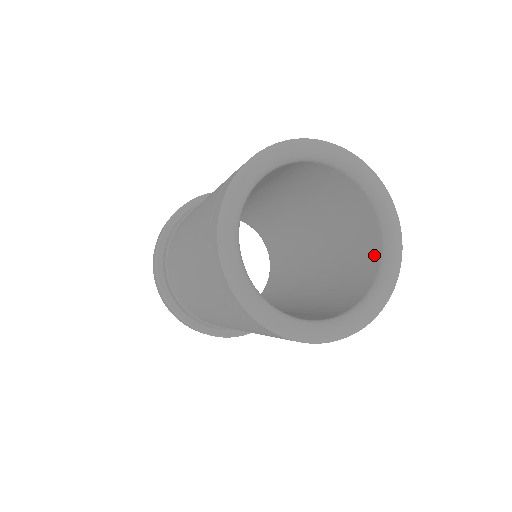
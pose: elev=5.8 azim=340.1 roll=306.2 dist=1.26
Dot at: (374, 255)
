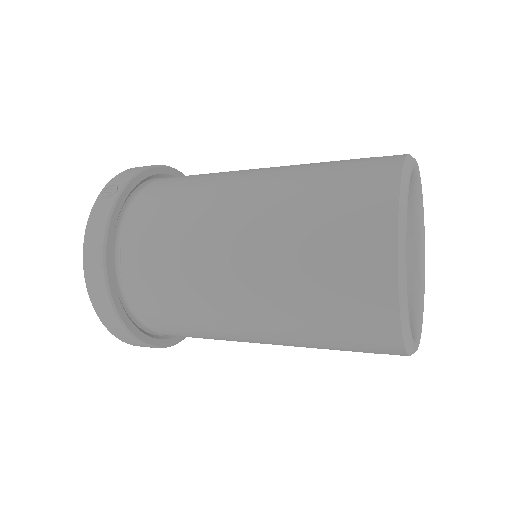
Dot at: occluded
